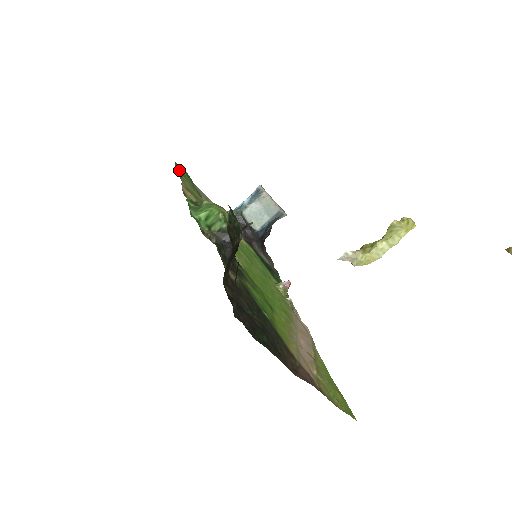
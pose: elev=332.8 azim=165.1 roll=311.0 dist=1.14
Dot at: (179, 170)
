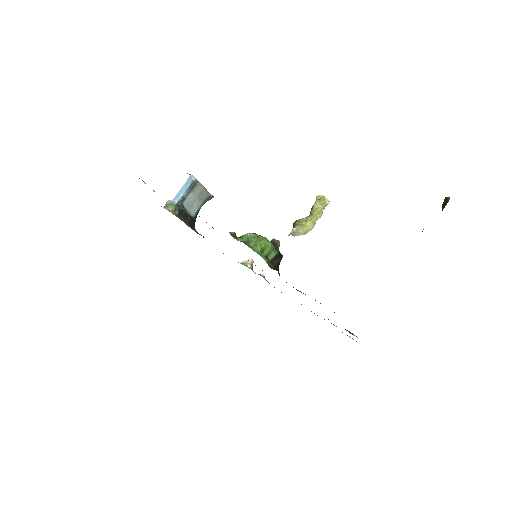
Dot at: occluded
